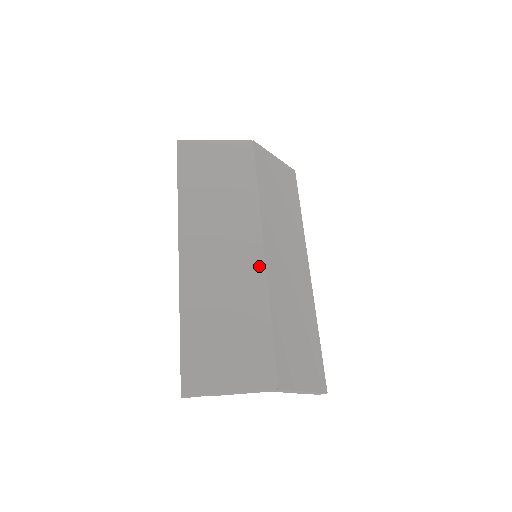
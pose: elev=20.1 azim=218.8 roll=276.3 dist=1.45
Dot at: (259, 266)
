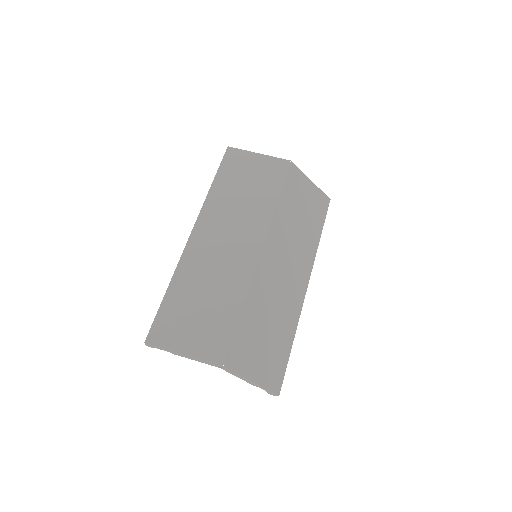
Dot at: (251, 263)
